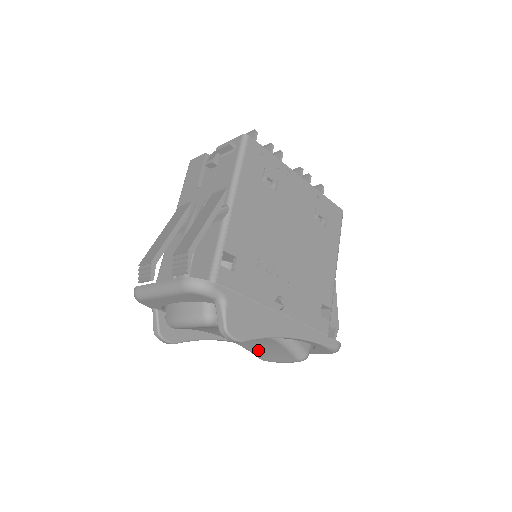
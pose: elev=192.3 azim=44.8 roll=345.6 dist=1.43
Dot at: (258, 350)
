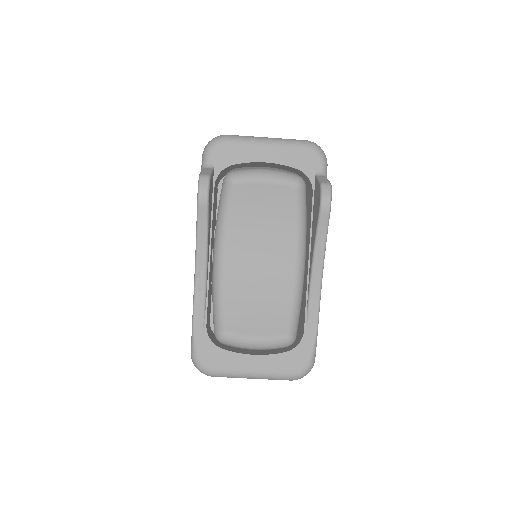
Dot at: (242, 306)
